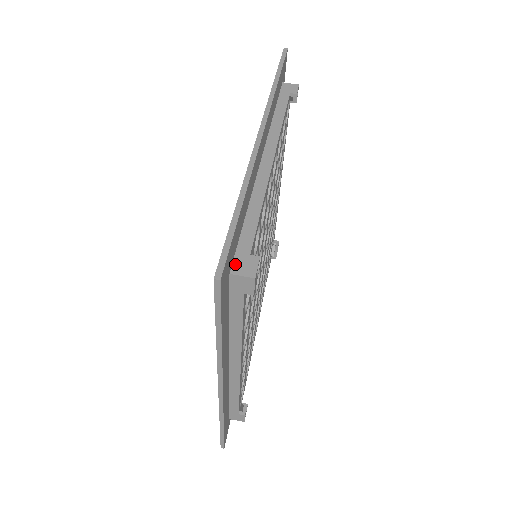
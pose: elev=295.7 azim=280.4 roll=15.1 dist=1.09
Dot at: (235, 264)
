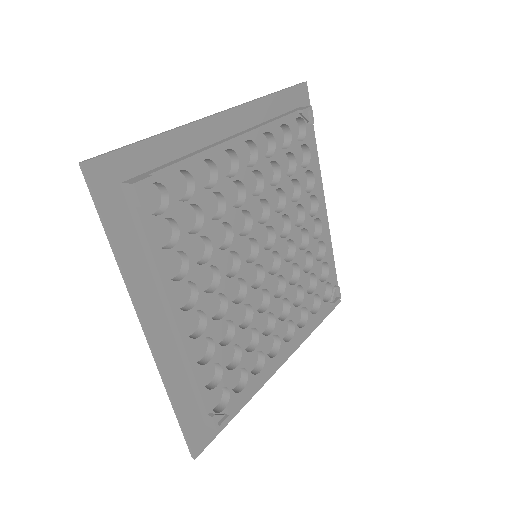
Dot at: occluded
